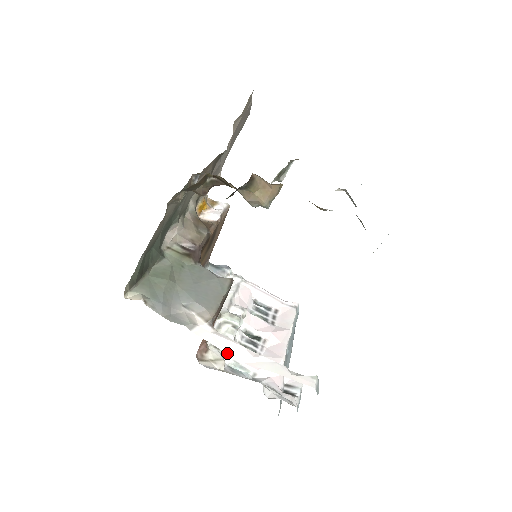
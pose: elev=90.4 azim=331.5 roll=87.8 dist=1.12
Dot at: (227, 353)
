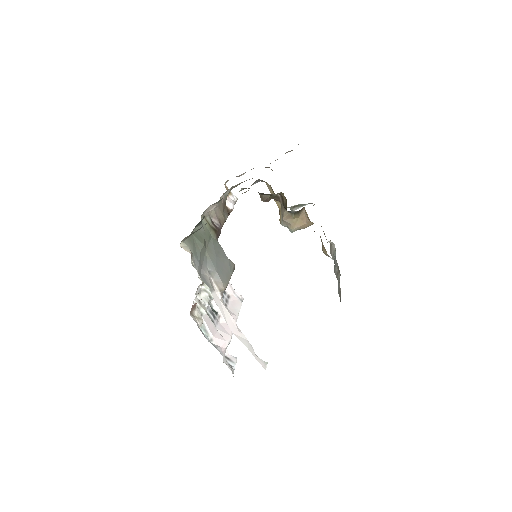
Dot at: (226, 321)
